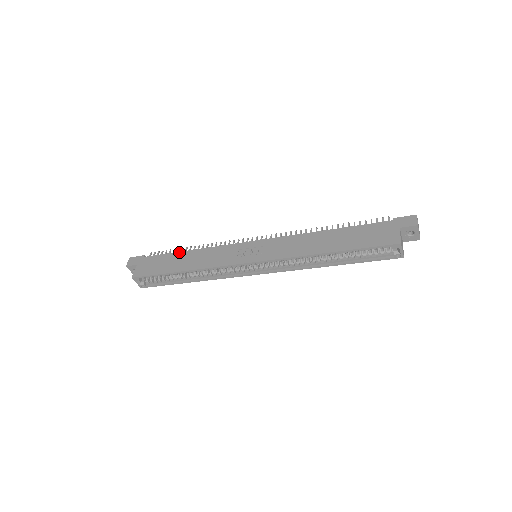
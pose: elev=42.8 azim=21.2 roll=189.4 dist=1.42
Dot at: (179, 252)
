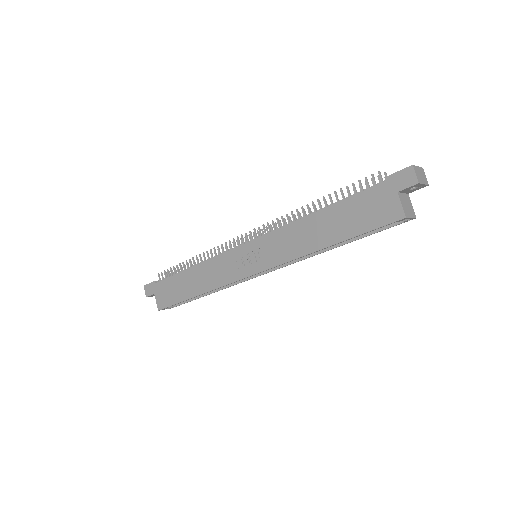
Dot at: (182, 272)
